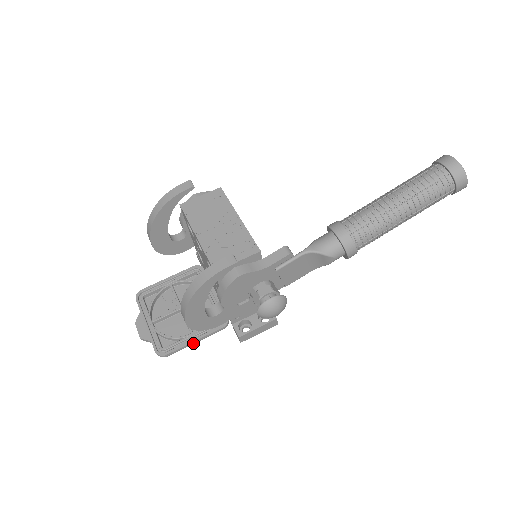
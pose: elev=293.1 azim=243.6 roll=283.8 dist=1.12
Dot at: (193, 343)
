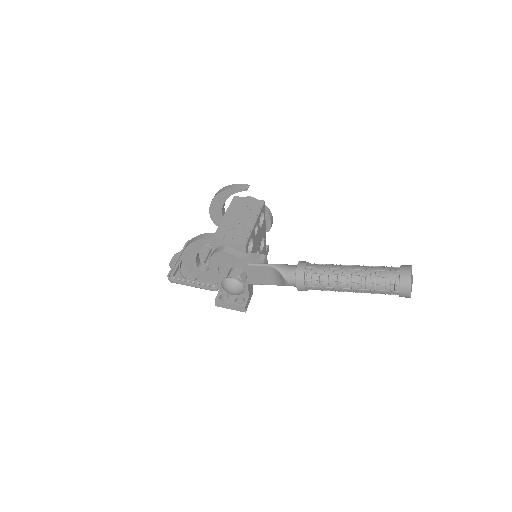
Dot at: (190, 285)
